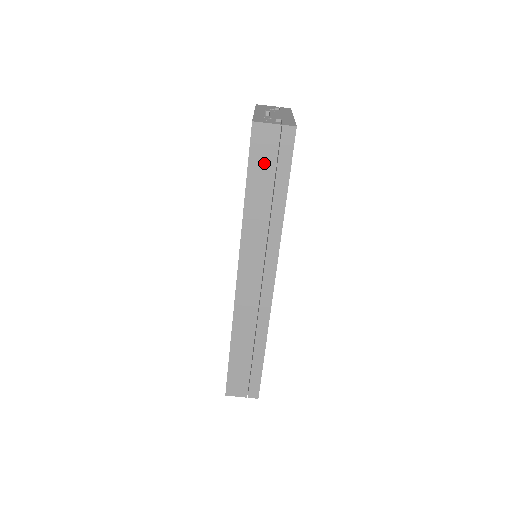
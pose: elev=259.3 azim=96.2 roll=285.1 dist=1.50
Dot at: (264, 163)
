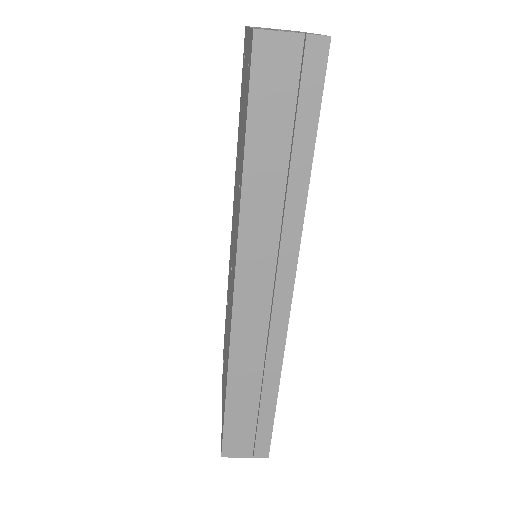
Dot at: (275, 105)
